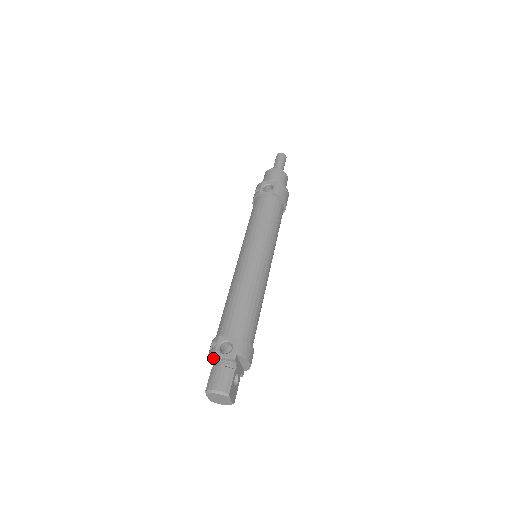
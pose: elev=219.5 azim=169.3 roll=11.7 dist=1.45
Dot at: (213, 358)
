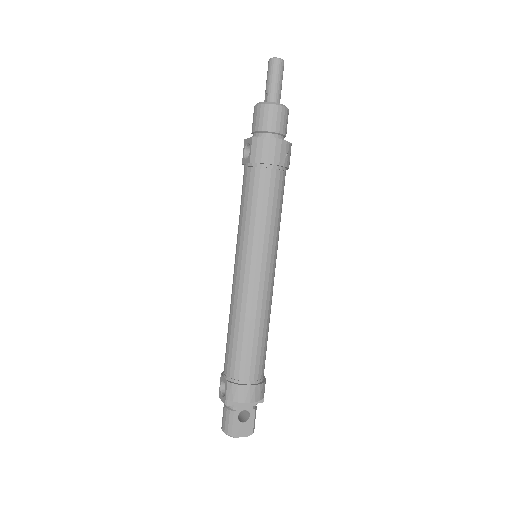
Dot at: (220, 396)
